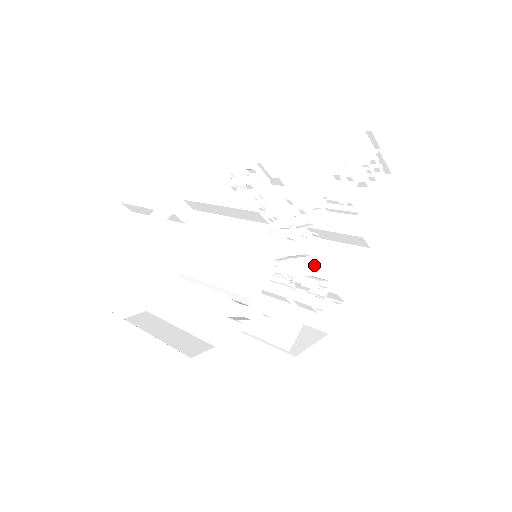
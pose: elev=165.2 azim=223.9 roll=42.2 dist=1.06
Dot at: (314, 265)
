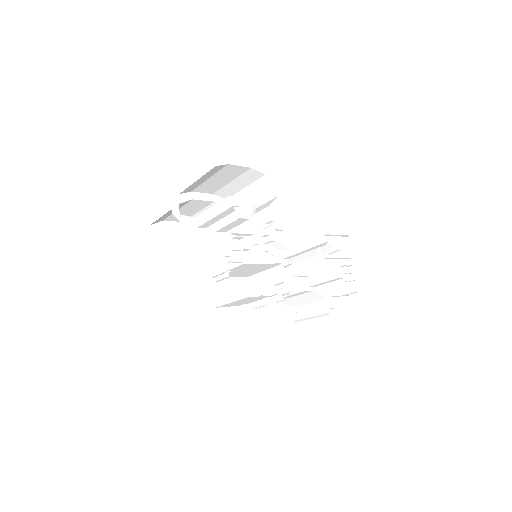
Dot at: occluded
